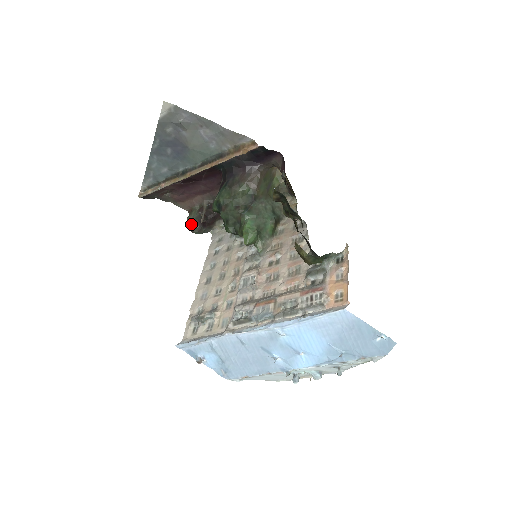
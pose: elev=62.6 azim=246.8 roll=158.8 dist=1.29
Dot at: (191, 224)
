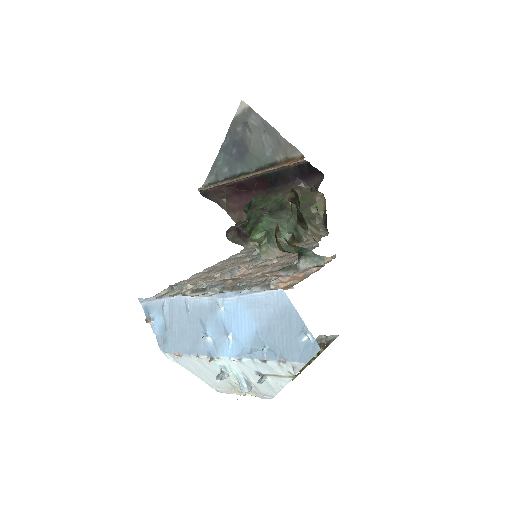
Dot at: (229, 230)
